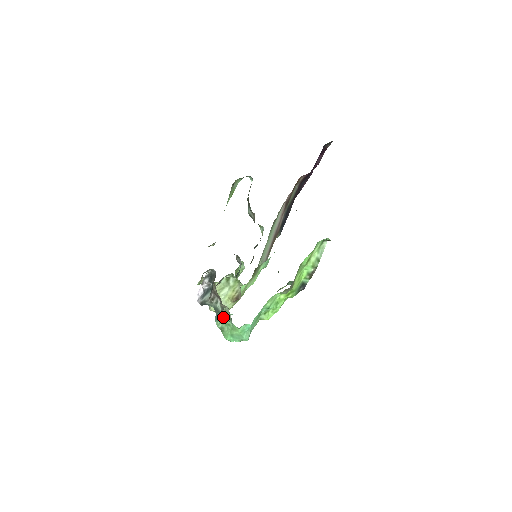
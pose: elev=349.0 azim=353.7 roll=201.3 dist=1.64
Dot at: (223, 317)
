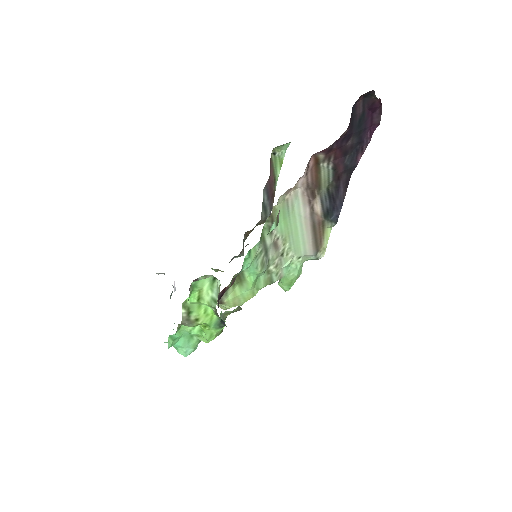
Dot at: occluded
